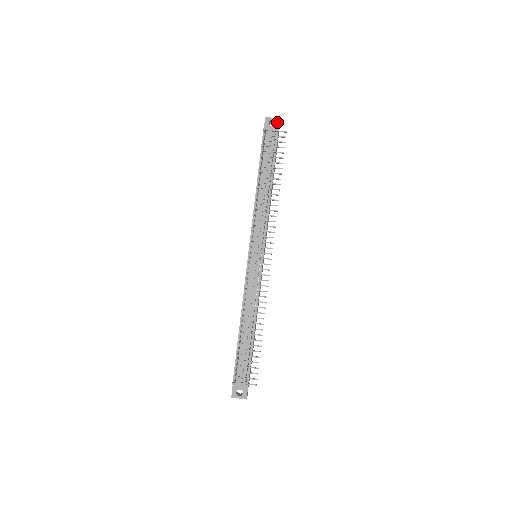
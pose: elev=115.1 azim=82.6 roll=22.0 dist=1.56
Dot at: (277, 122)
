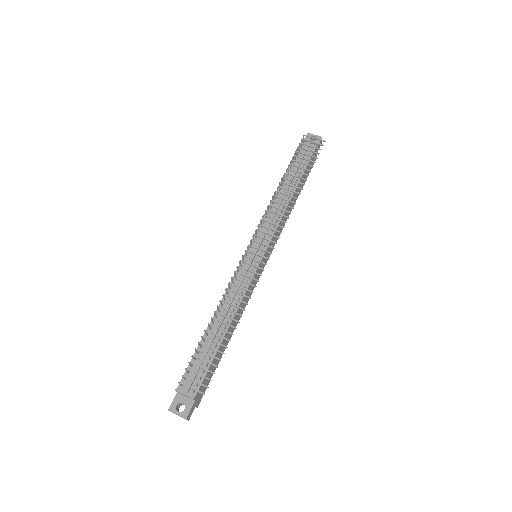
Dot at: occluded
